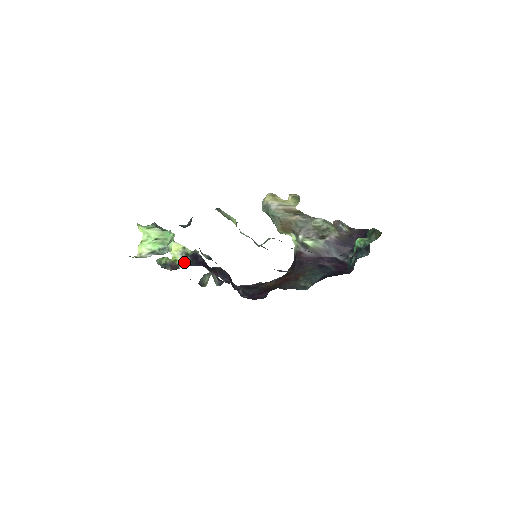
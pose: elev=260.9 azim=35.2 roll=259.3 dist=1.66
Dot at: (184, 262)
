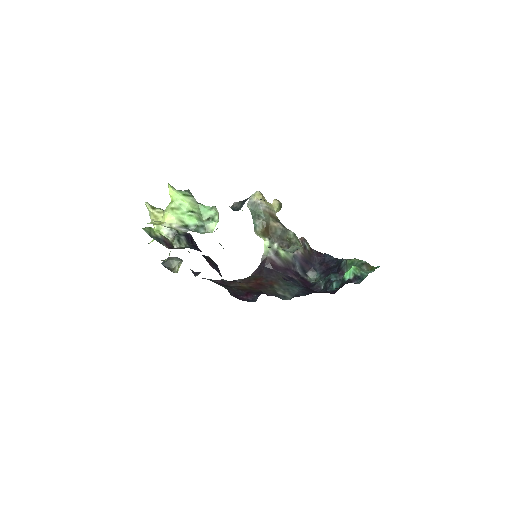
Dot at: (180, 241)
